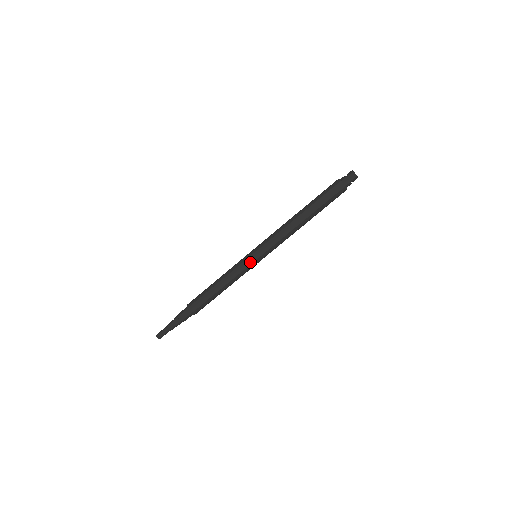
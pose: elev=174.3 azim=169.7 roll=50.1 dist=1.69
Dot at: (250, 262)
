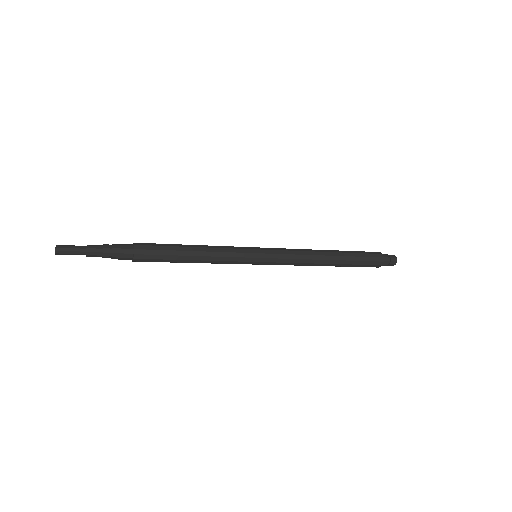
Dot at: (249, 259)
